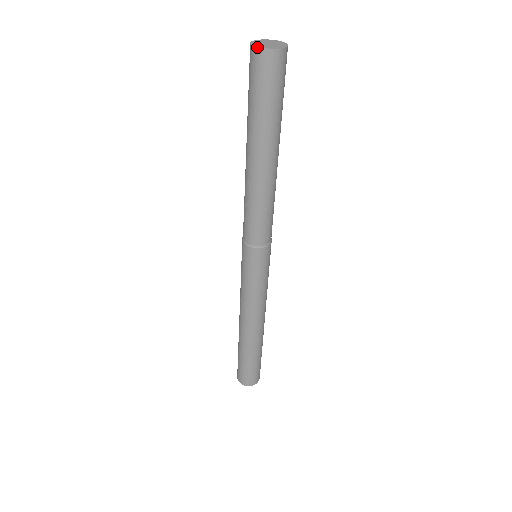
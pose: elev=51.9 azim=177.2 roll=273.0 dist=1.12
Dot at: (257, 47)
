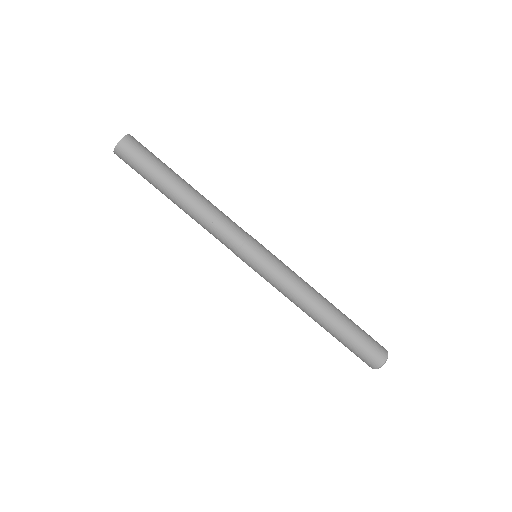
Dot at: (116, 145)
